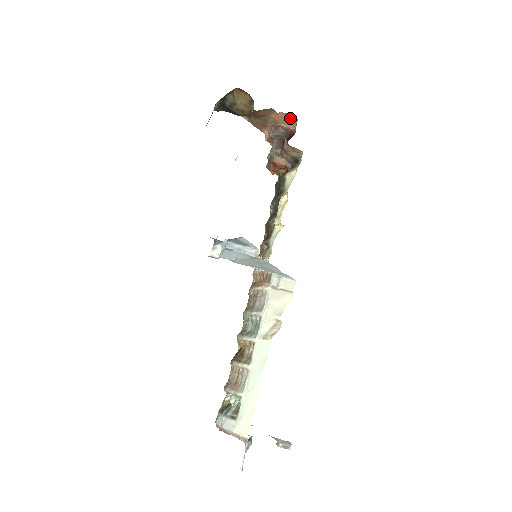
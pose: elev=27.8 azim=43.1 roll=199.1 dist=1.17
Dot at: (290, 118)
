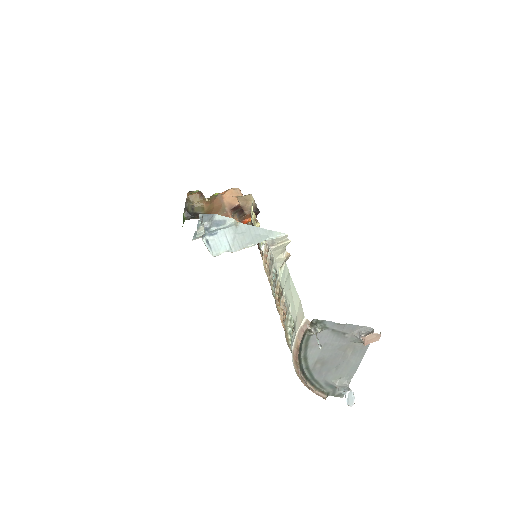
Dot at: (235, 193)
